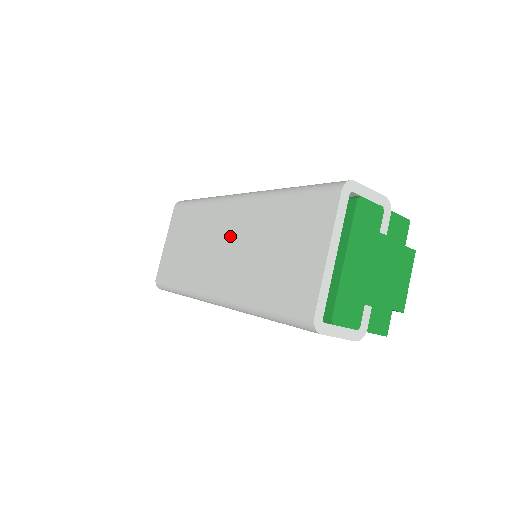
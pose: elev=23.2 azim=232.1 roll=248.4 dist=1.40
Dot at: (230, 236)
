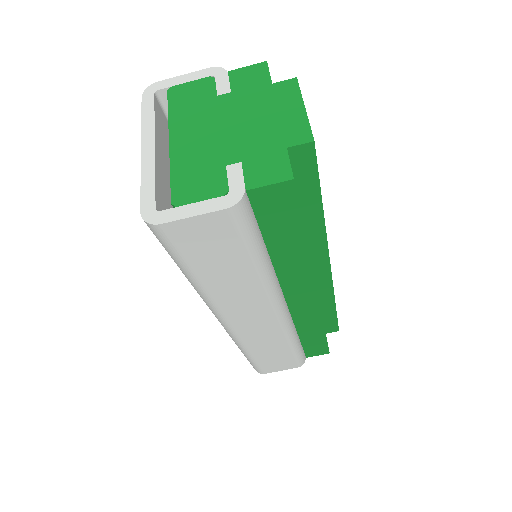
Dot at: occluded
